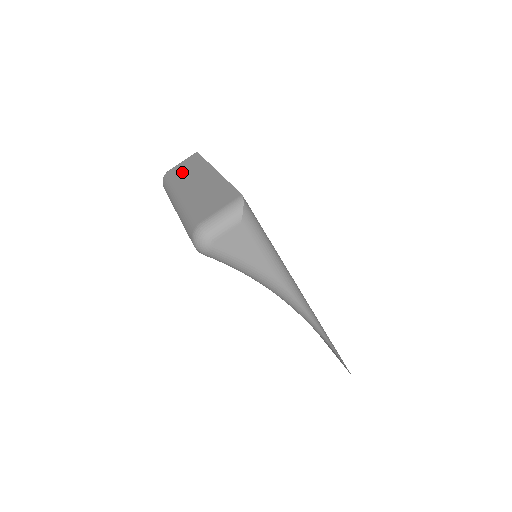
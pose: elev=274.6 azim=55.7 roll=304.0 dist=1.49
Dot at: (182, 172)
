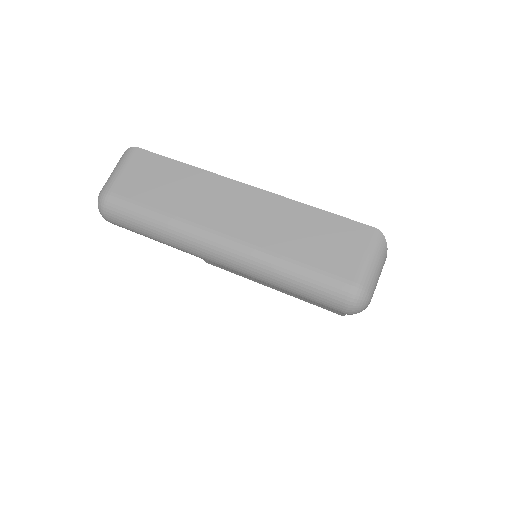
Dot at: (161, 194)
